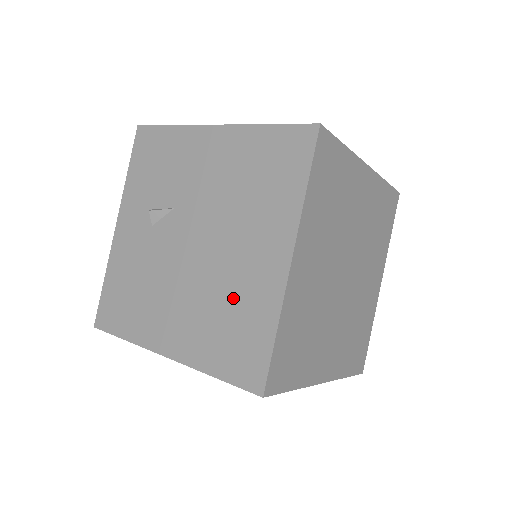
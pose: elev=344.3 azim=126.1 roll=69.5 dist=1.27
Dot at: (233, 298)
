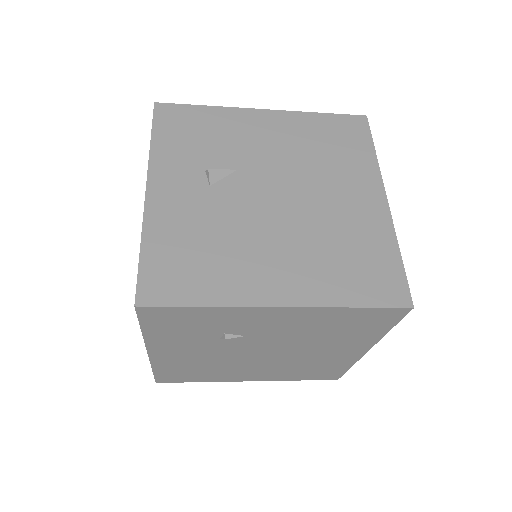
Dot at: (344, 234)
